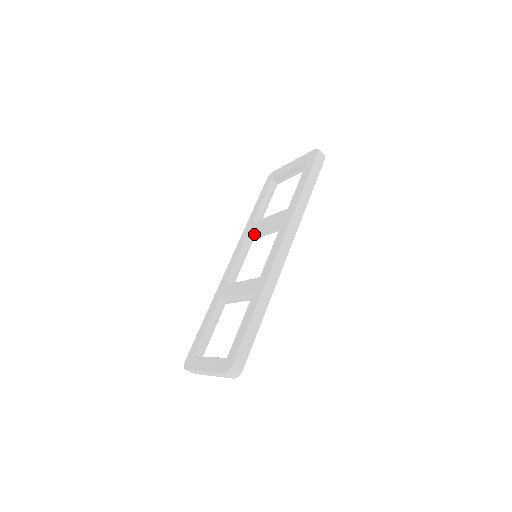
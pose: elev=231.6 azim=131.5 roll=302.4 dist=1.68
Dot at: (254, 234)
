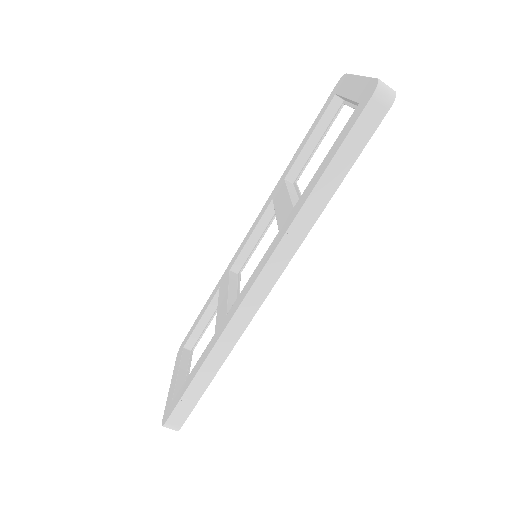
Dot at: occluded
